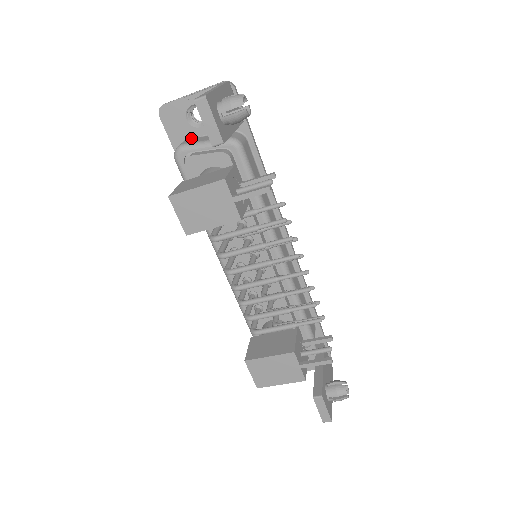
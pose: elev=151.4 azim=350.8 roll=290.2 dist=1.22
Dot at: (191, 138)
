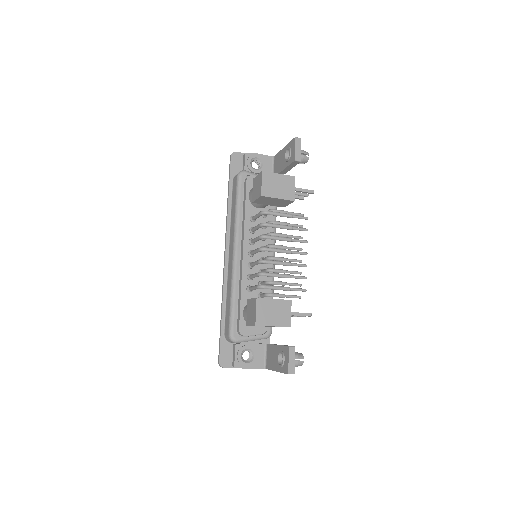
Dot at: occluded
